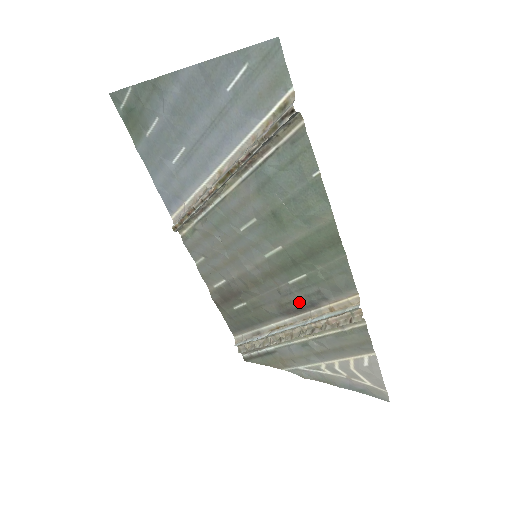
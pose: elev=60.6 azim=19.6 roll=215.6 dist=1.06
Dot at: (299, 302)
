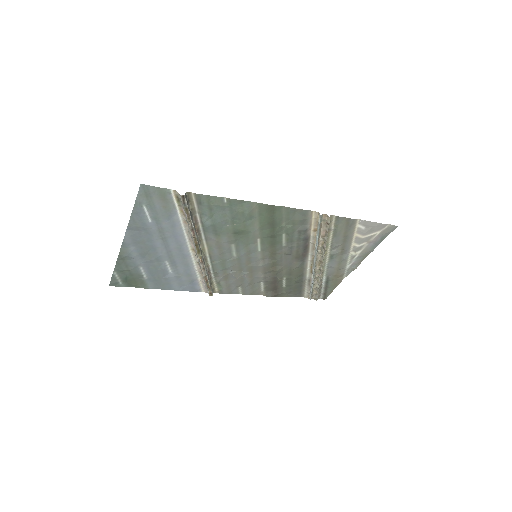
Dot at: (300, 246)
